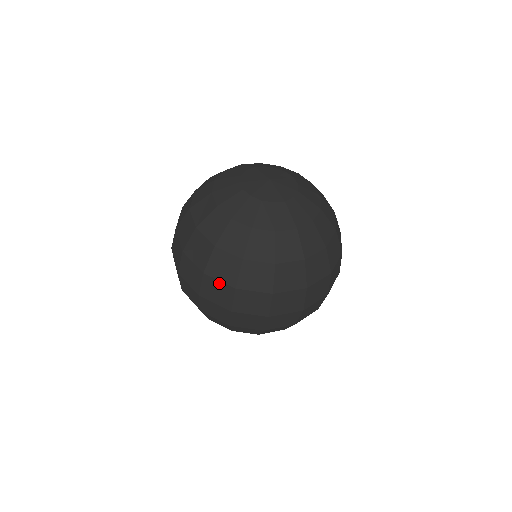
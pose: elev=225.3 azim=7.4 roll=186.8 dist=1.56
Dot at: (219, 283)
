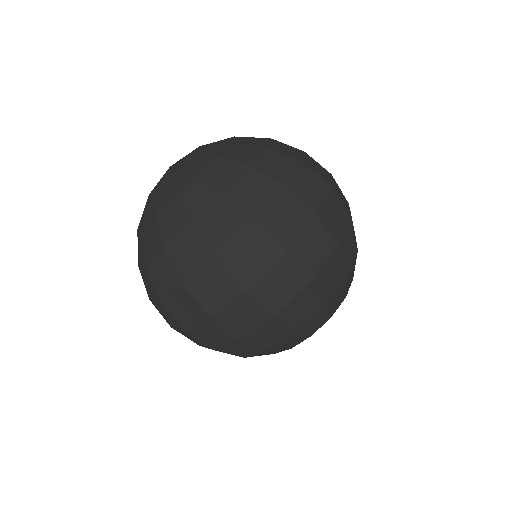
Dot at: (173, 296)
